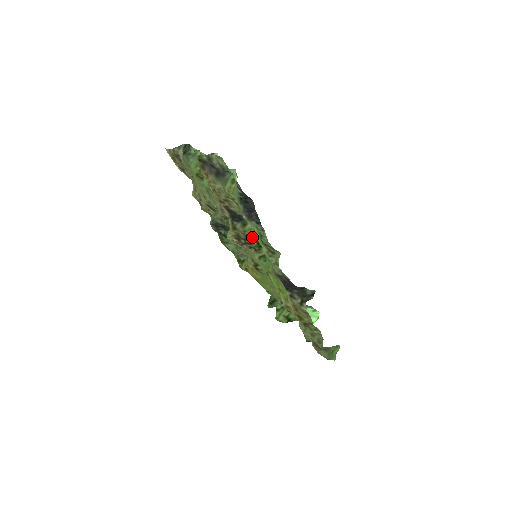
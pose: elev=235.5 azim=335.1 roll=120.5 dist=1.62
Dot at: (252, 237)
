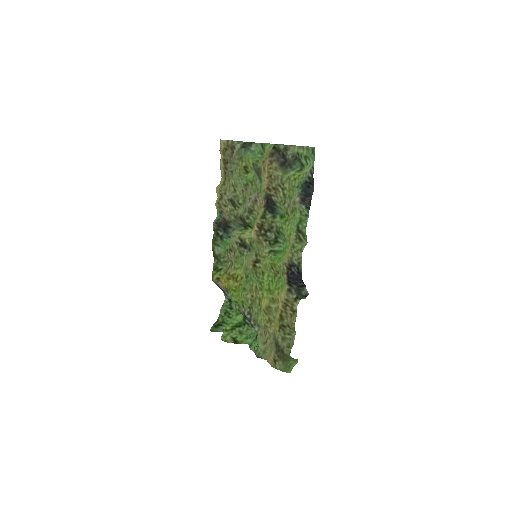
Dot at: (277, 229)
